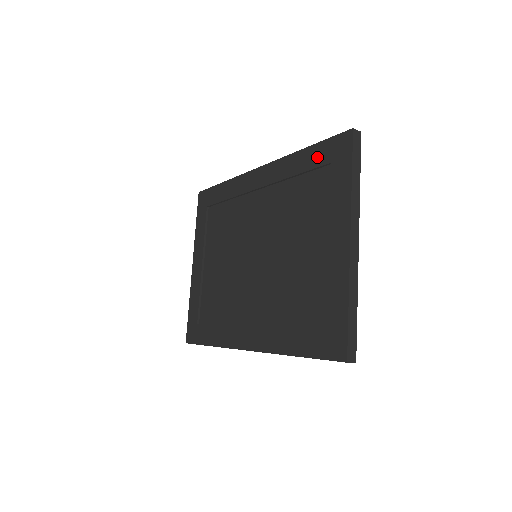
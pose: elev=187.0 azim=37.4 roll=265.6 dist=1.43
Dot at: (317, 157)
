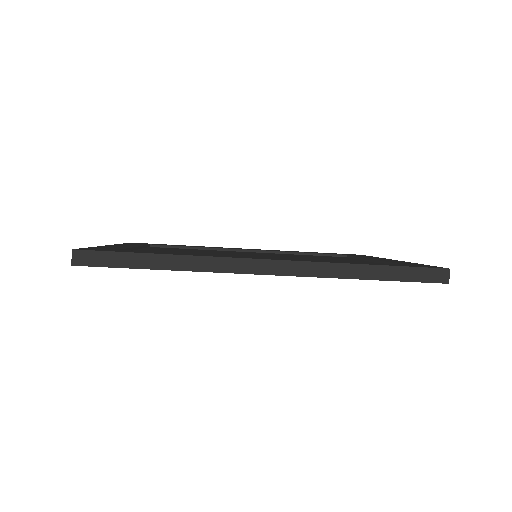
Dot at: (329, 253)
